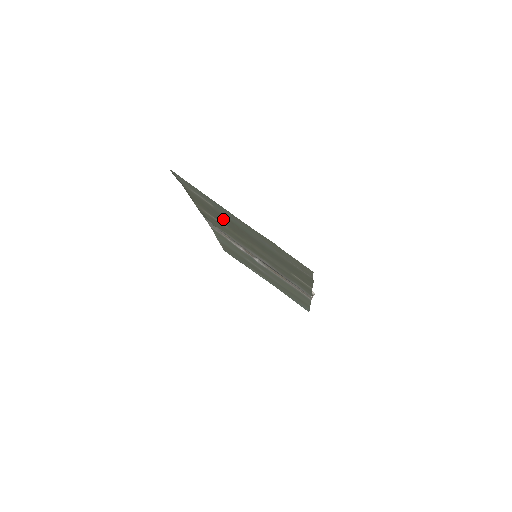
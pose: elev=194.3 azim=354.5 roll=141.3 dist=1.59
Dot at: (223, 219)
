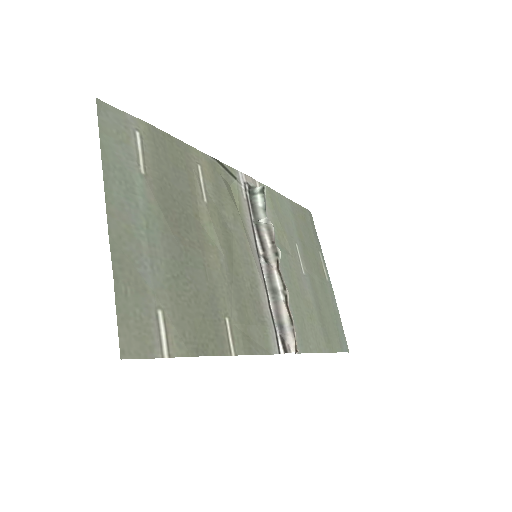
Dot at: (174, 195)
